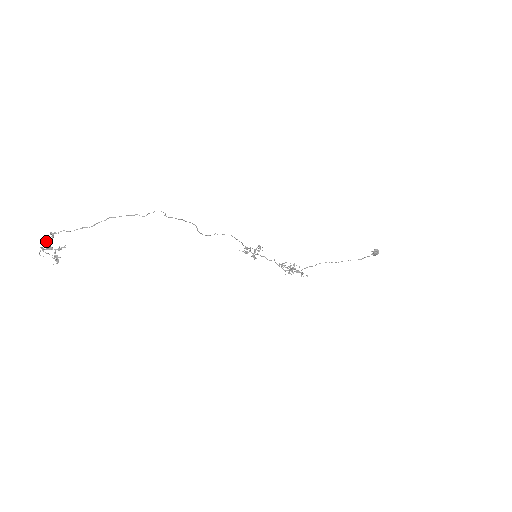
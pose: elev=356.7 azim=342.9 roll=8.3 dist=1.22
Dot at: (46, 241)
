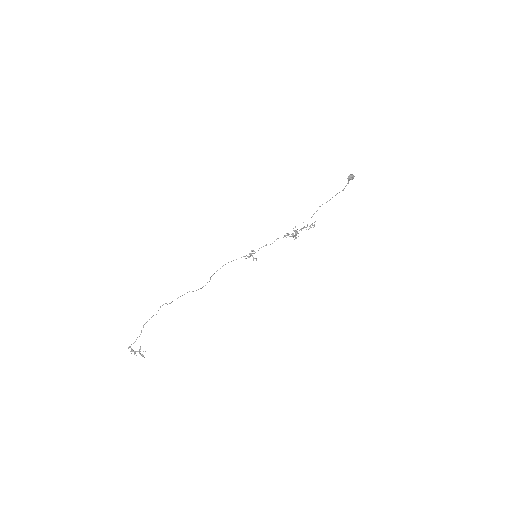
Dot at: (131, 351)
